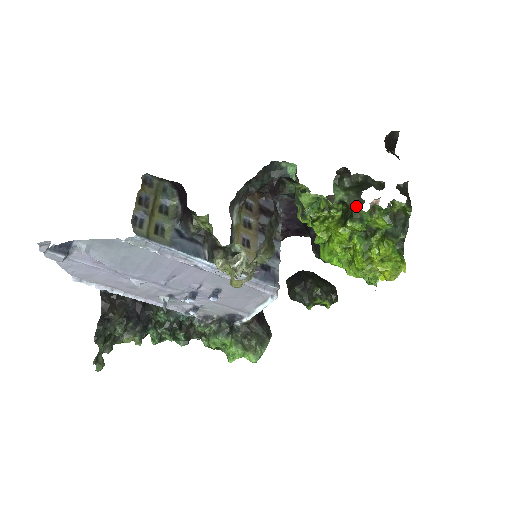
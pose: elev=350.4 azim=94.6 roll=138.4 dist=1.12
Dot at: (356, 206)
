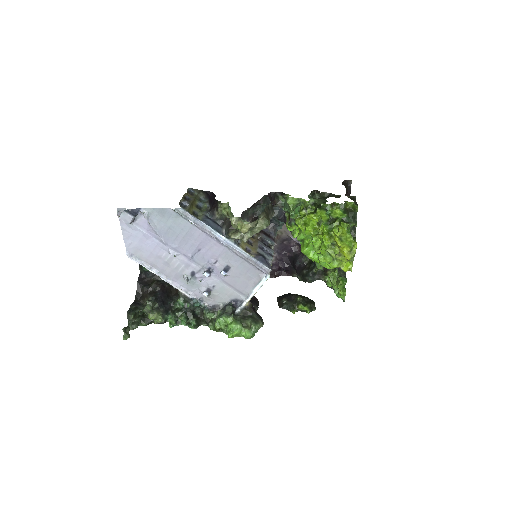
Dot at: (323, 203)
